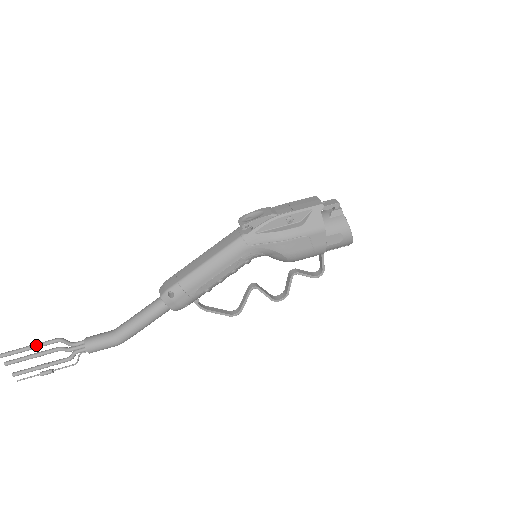
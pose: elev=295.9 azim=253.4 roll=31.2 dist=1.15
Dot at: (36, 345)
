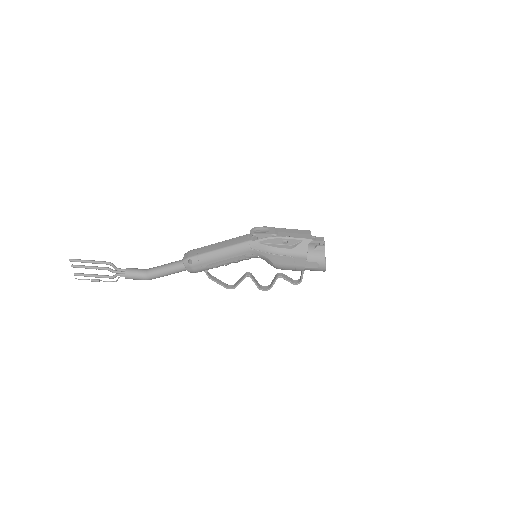
Dot at: (95, 261)
